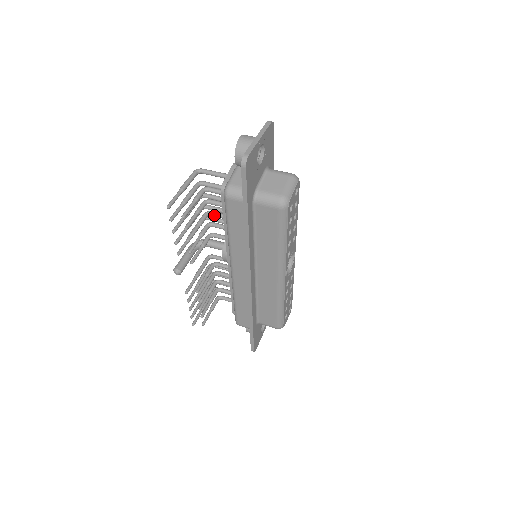
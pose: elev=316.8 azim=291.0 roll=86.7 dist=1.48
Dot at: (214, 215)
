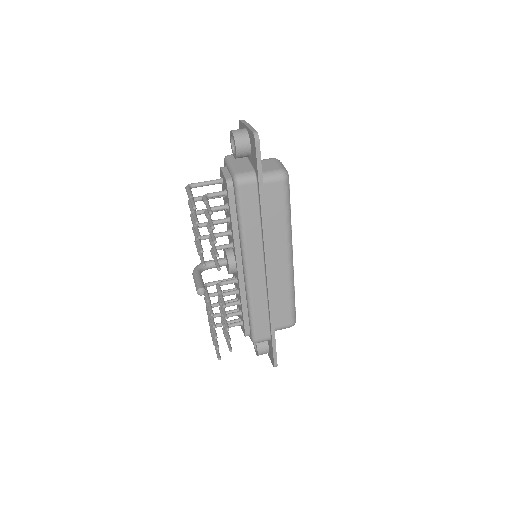
Dot at: (216, 222)
